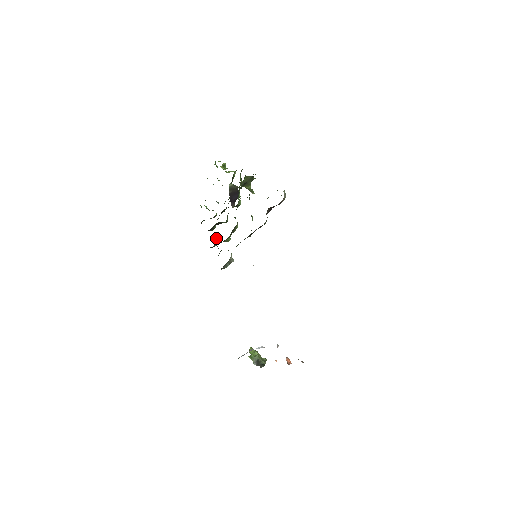
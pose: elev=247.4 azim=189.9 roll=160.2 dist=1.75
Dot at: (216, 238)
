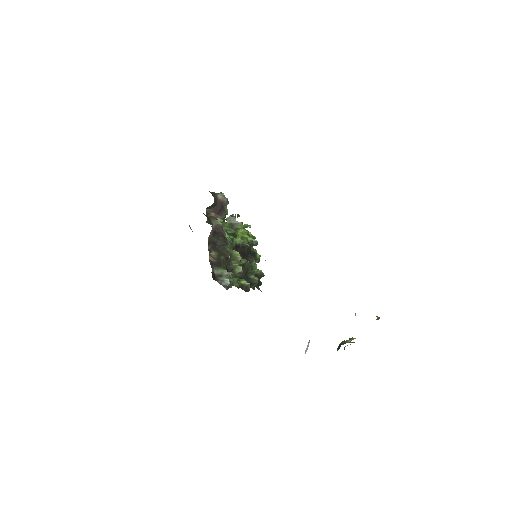
Dot at: (242, 279)
